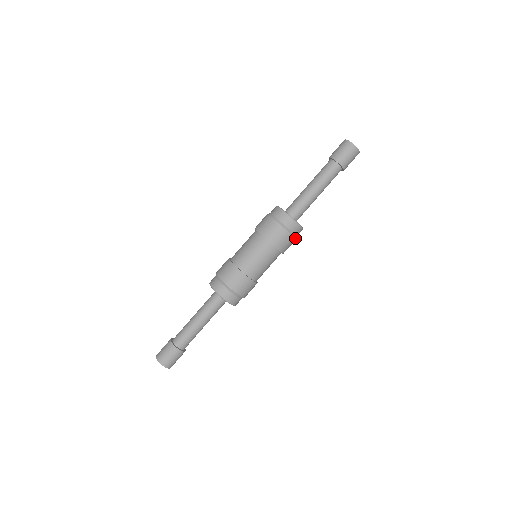
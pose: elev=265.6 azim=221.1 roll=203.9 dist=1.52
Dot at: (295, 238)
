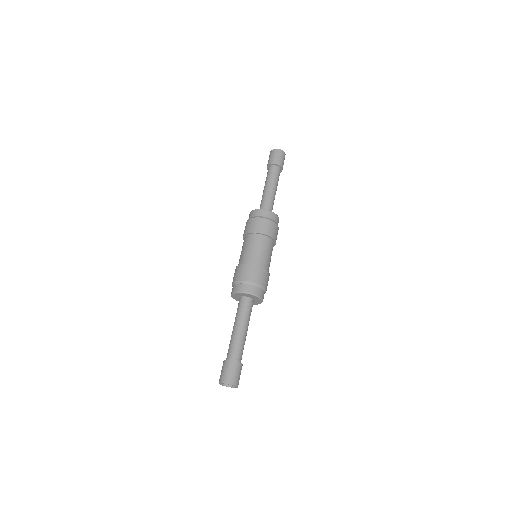
Dot at: (278, 228)
